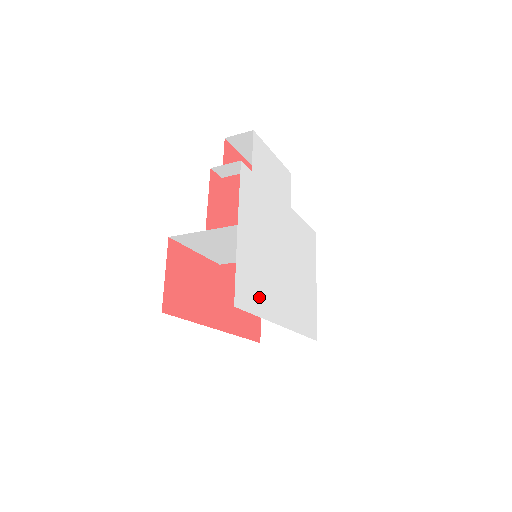
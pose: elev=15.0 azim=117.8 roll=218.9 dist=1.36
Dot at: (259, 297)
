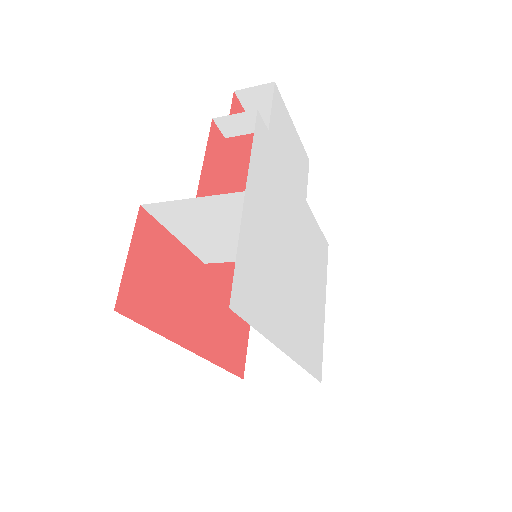
Dot at: (262, 304)
